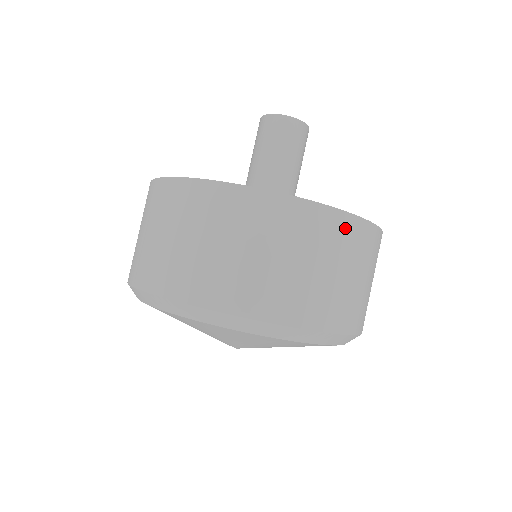
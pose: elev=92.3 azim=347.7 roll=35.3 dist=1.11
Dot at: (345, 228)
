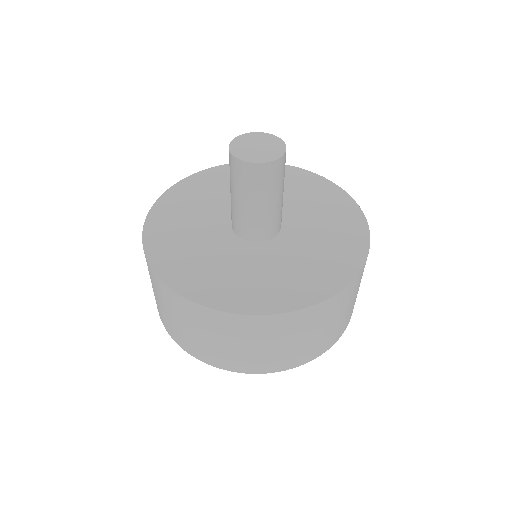
Dot at: occluded
